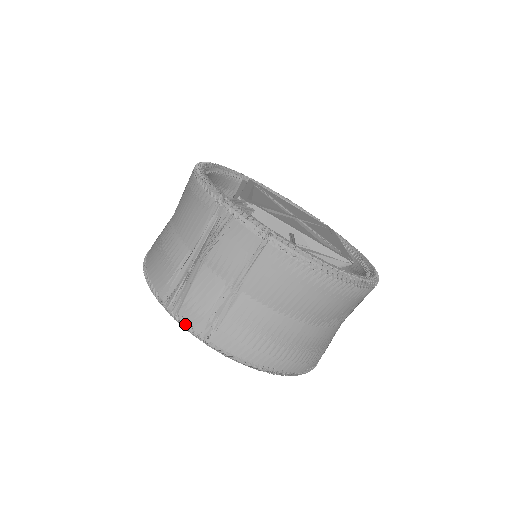
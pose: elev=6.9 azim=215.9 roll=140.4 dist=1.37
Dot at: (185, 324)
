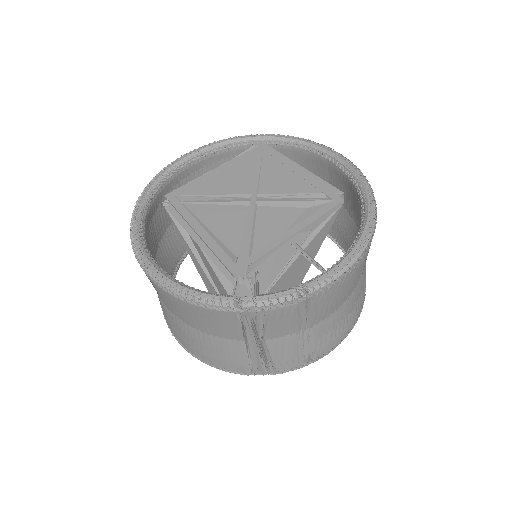
Dot at: occluded
